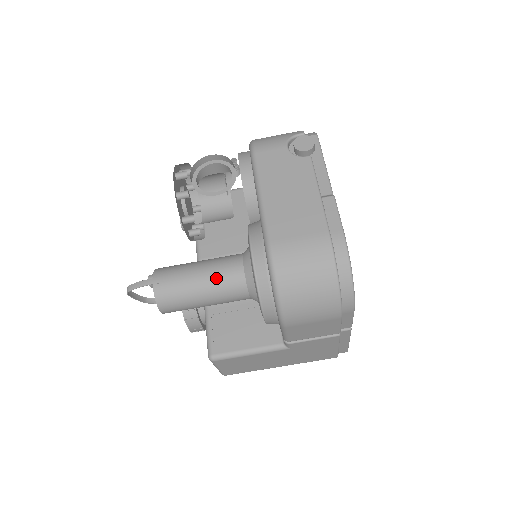
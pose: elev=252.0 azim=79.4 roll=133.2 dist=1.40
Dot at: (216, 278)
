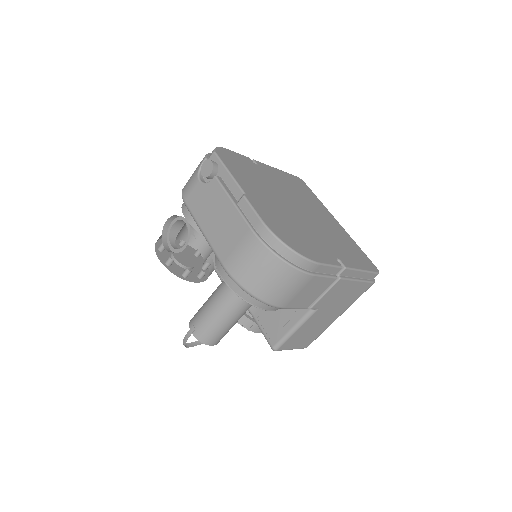
Dot at: (222, 304)
